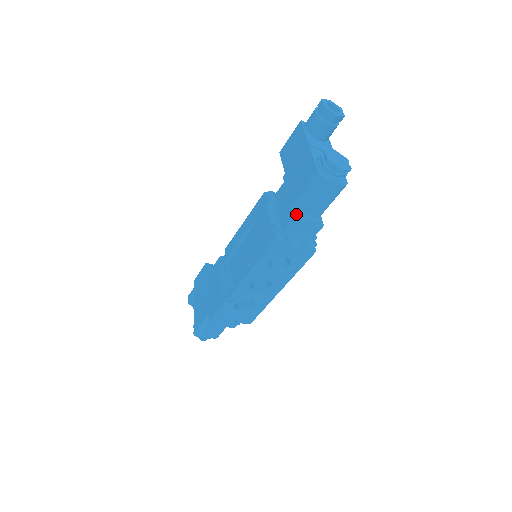
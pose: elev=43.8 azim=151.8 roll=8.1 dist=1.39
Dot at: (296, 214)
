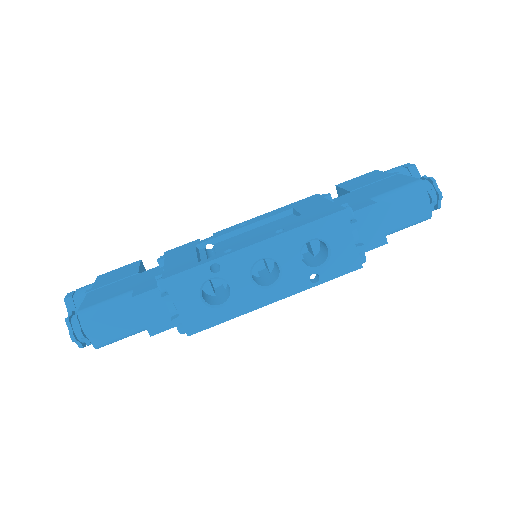
Dot at: occluded
